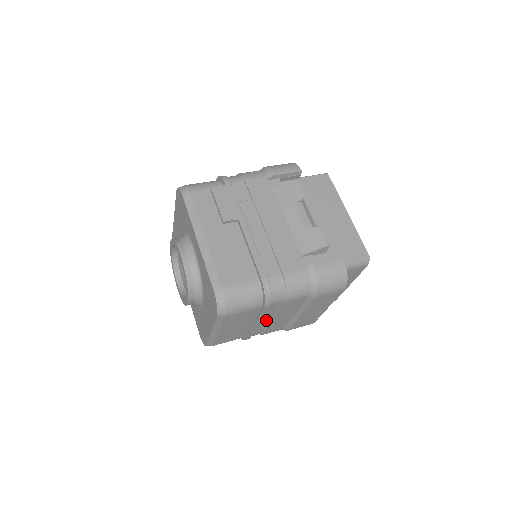
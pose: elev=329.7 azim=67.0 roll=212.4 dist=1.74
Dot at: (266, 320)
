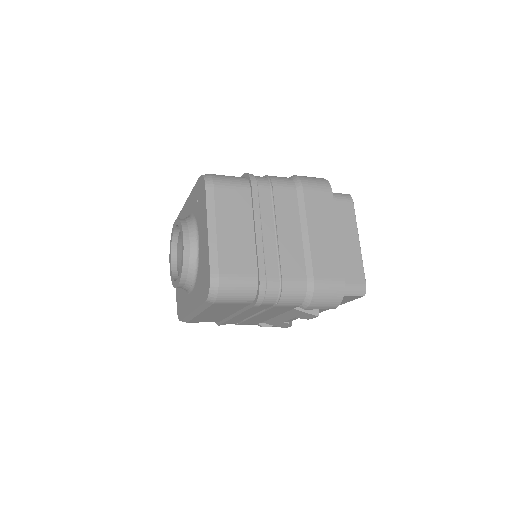
Dot at: (270, 234)
